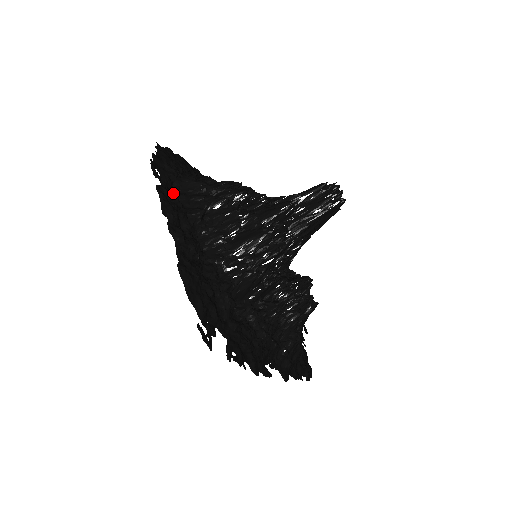
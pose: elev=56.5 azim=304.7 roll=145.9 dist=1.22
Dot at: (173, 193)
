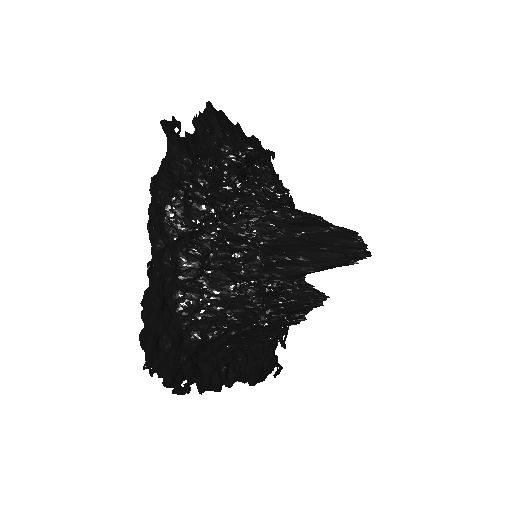
Dot at: (201, 364)
